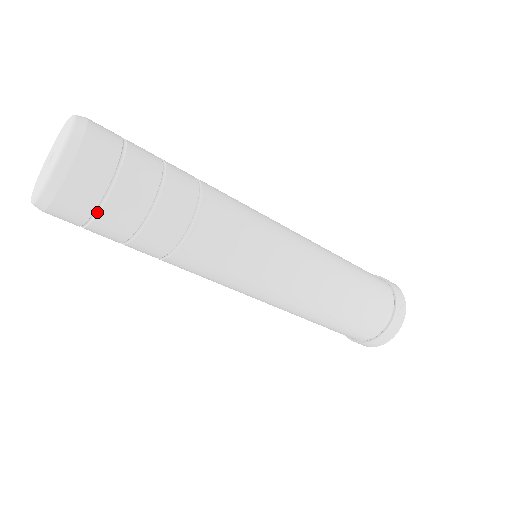
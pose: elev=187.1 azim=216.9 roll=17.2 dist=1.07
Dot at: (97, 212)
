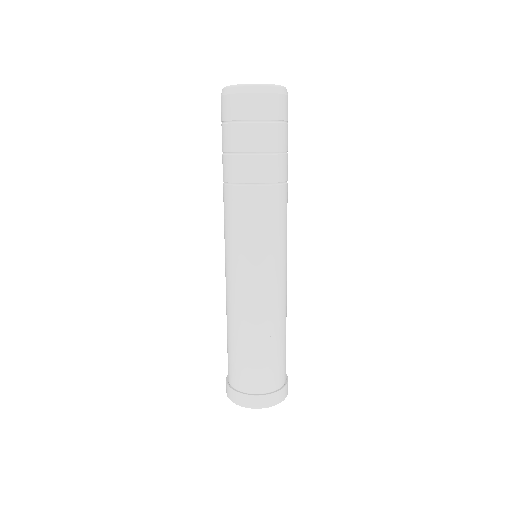
Dot at: (275, 122)
